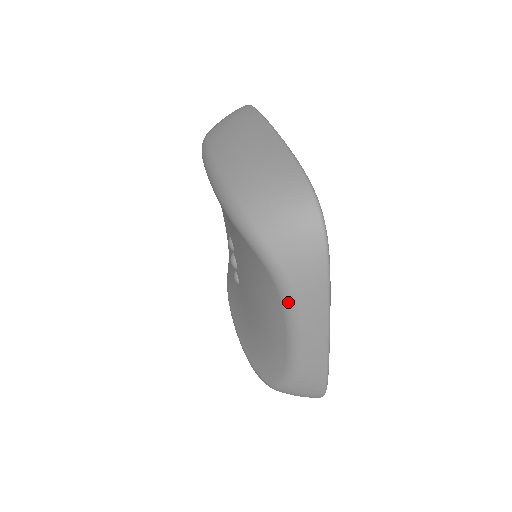
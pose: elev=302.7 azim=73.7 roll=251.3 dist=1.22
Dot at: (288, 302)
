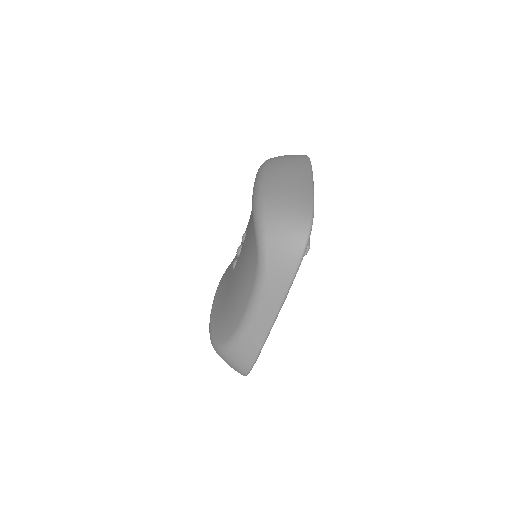
Dot at: (259, 283)
